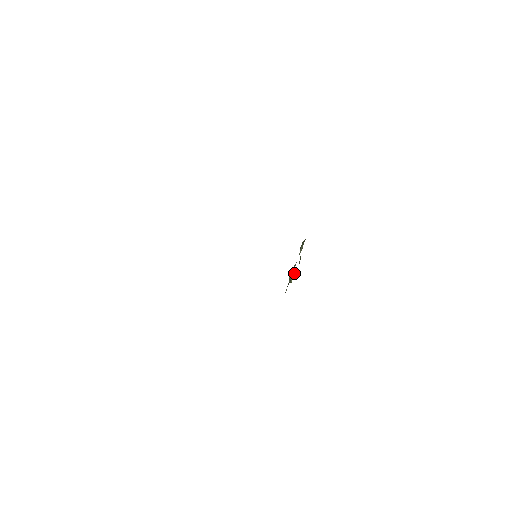
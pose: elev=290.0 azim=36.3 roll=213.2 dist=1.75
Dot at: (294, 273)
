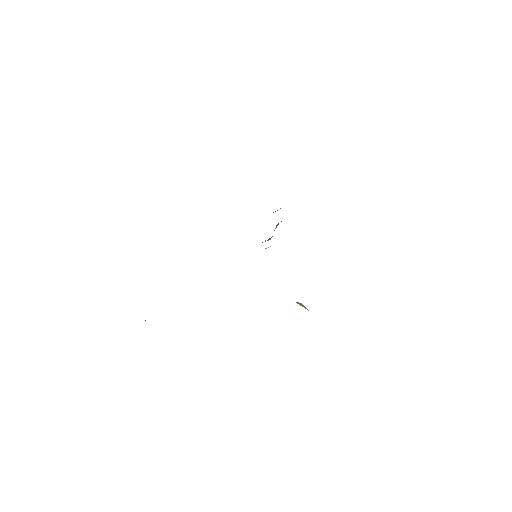
Dot at: occluded
